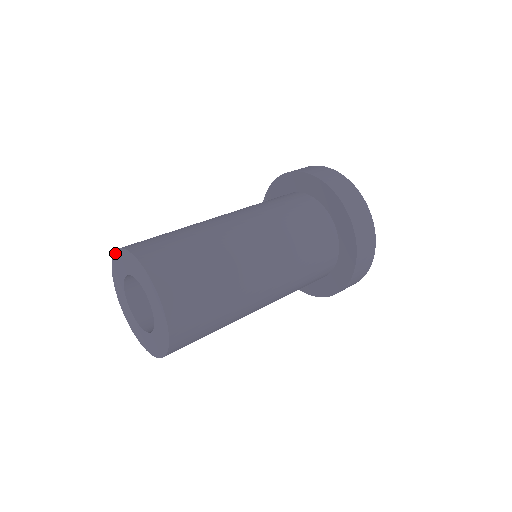
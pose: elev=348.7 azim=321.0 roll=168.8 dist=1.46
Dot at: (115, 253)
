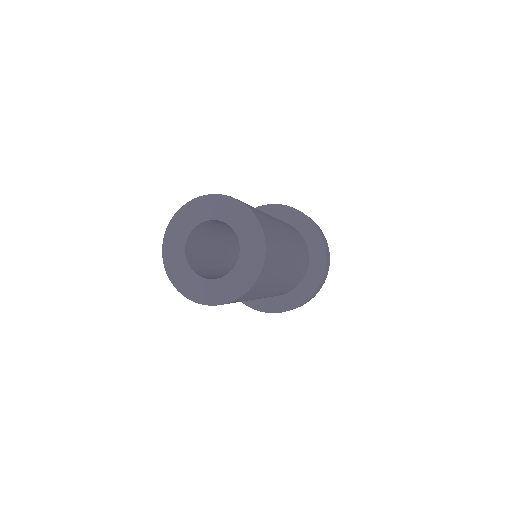
Dot at: (188, 203)
